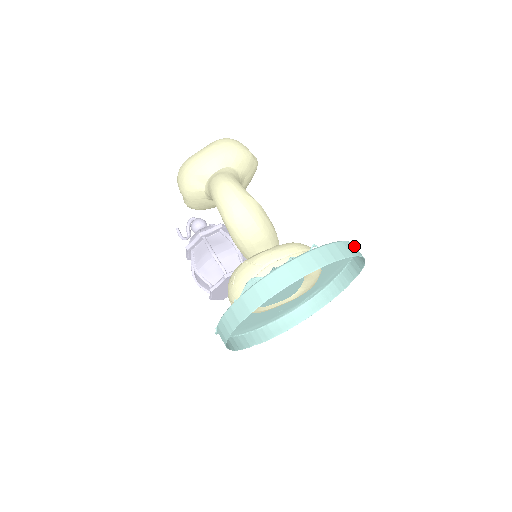
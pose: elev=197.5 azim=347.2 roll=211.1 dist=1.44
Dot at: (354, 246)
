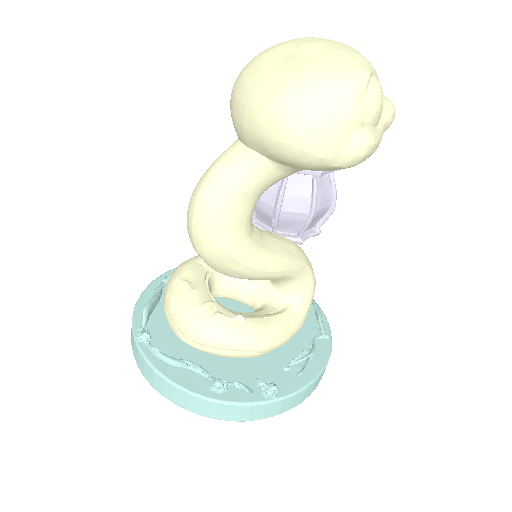
Dot at: (240, 410)
